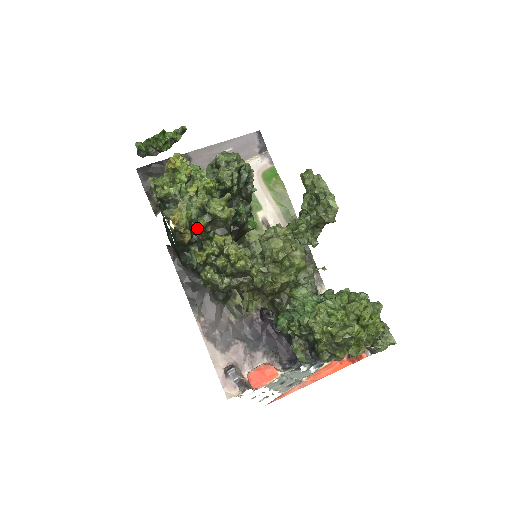
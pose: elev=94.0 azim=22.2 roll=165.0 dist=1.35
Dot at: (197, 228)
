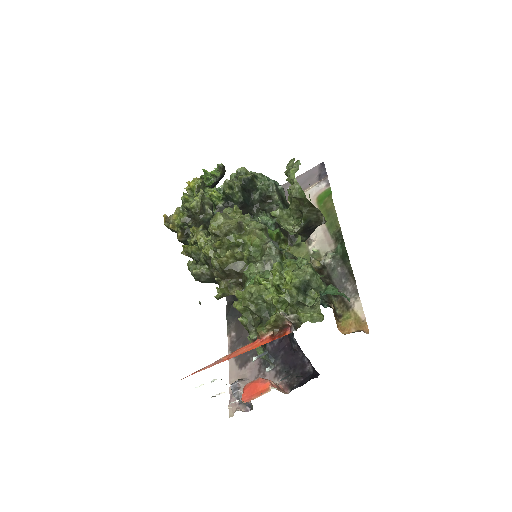
Dot at: (187, 226)
